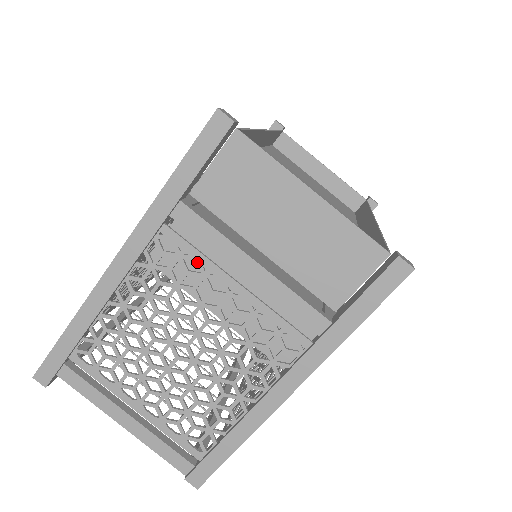
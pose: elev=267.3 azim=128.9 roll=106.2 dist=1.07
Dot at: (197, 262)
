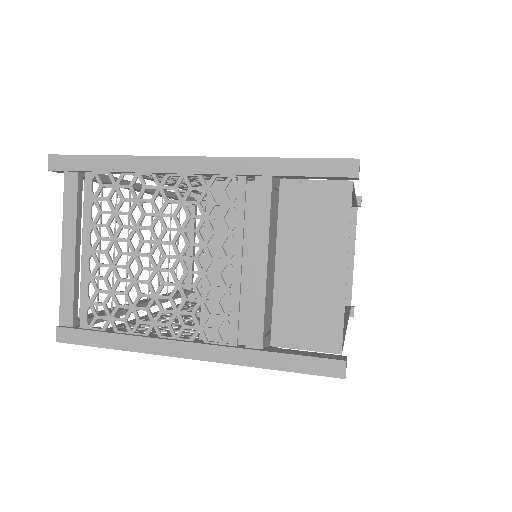
Dot at: (235, 220)
